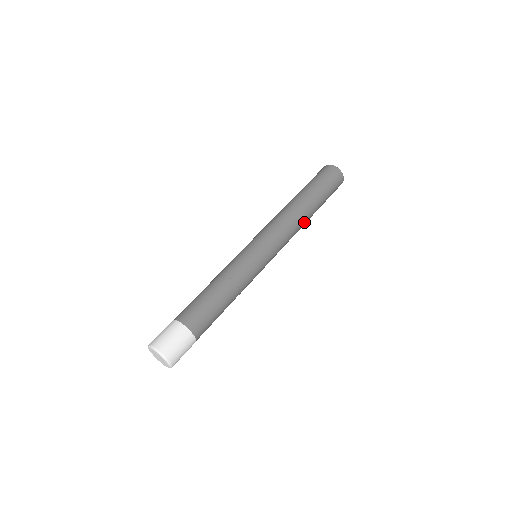
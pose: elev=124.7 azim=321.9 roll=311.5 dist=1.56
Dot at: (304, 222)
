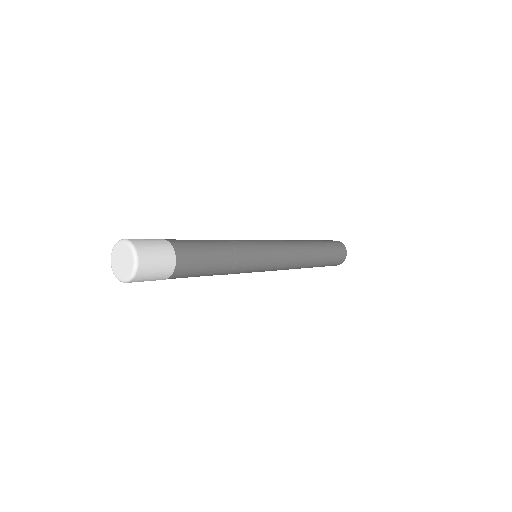
Dot at: (304, 244)
